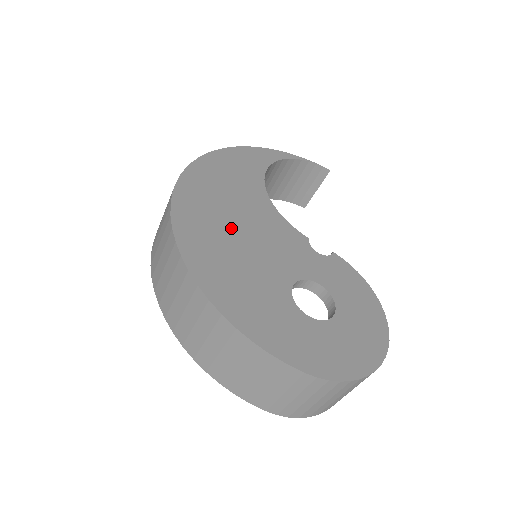
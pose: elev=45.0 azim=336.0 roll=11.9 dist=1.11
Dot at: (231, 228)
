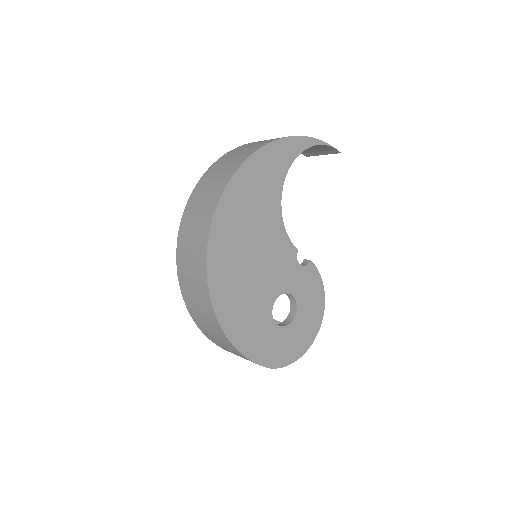
Dot at: (246, 256)
